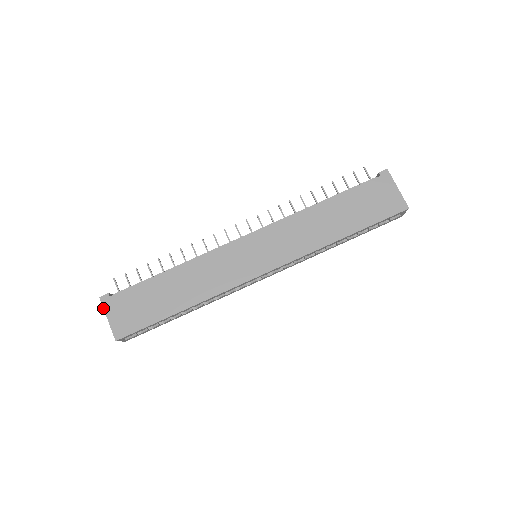
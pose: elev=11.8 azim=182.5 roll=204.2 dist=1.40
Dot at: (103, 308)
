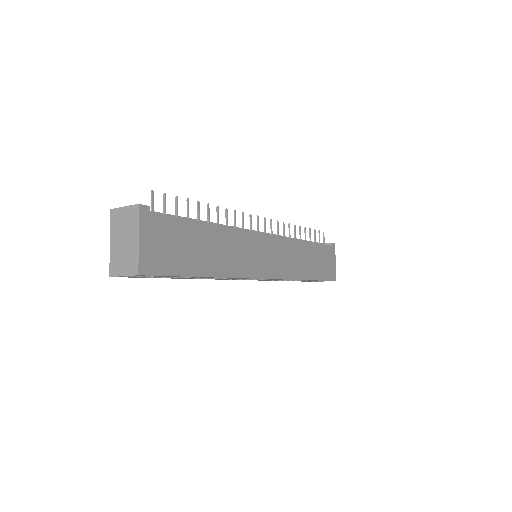
Dot at: (138, 221)
